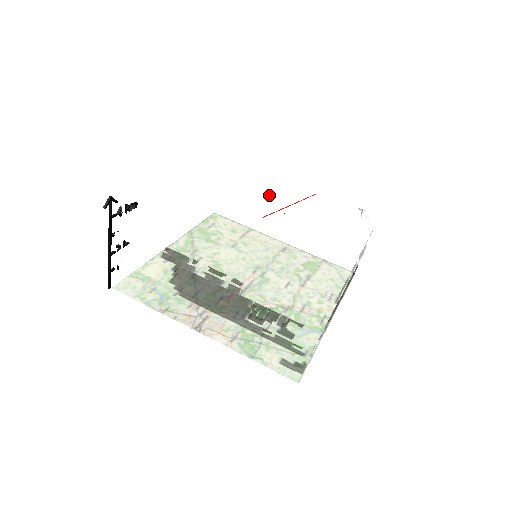
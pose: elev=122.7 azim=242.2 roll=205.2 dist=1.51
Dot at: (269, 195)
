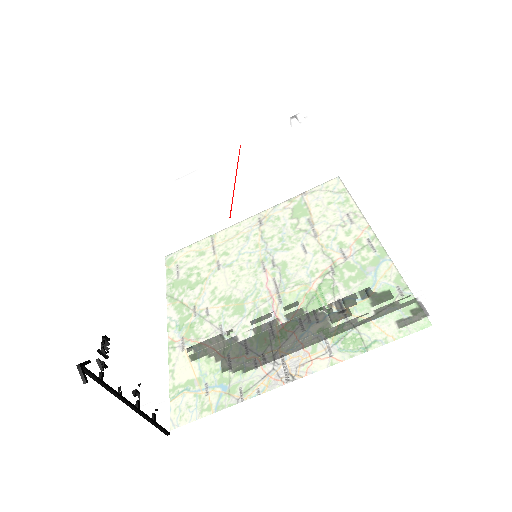
Dot at: (204, 191)
